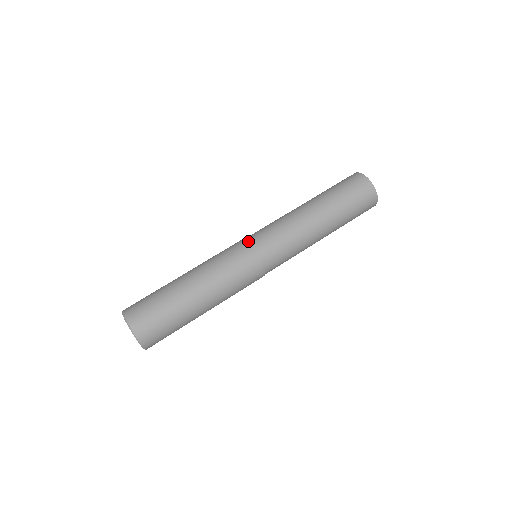
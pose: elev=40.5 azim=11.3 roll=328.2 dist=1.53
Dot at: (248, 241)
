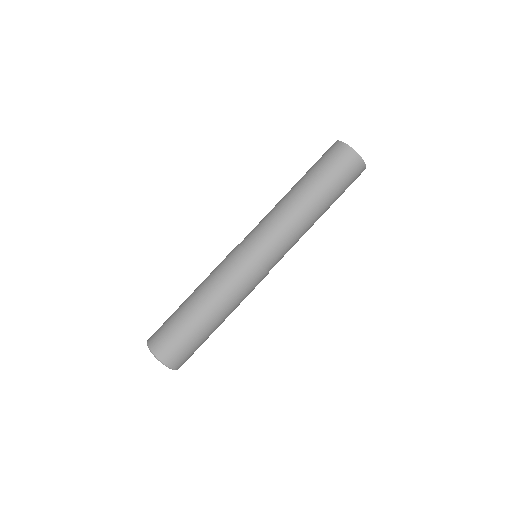
Dot at: (240, 243)
